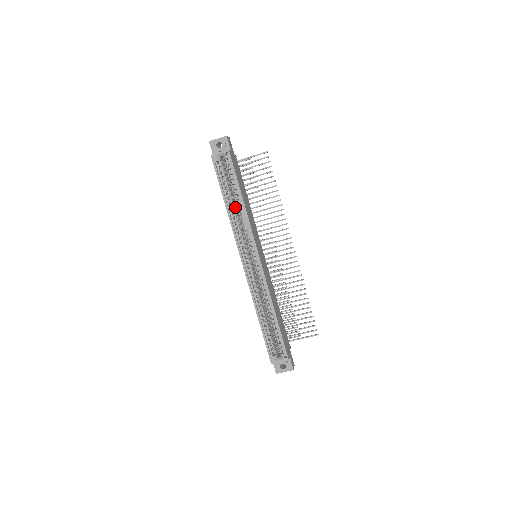
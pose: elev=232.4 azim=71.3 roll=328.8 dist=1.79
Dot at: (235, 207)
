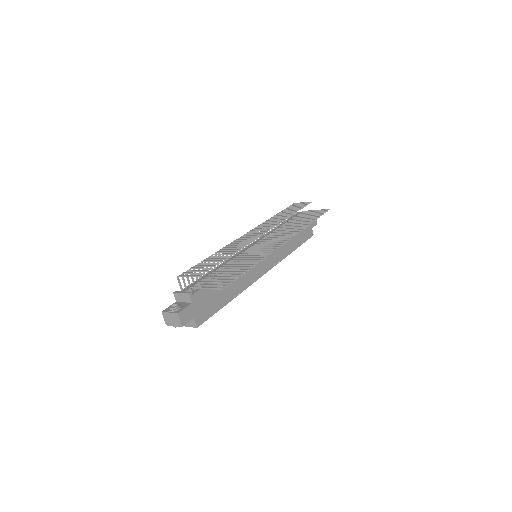
Dot at: occluded
